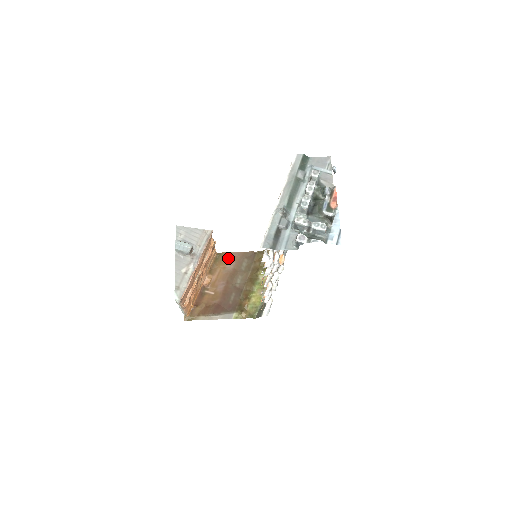
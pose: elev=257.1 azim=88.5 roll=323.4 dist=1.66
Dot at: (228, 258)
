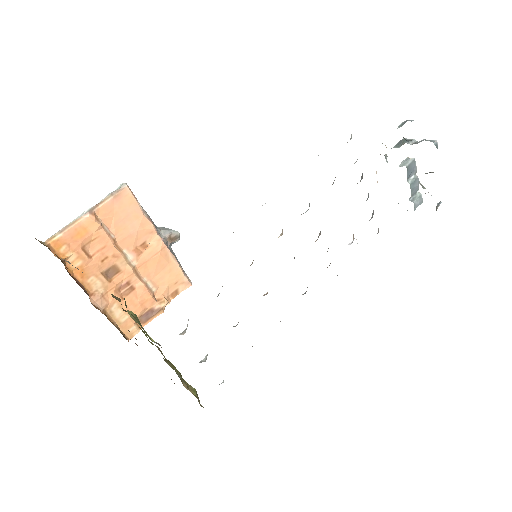
Dot at: occluded
